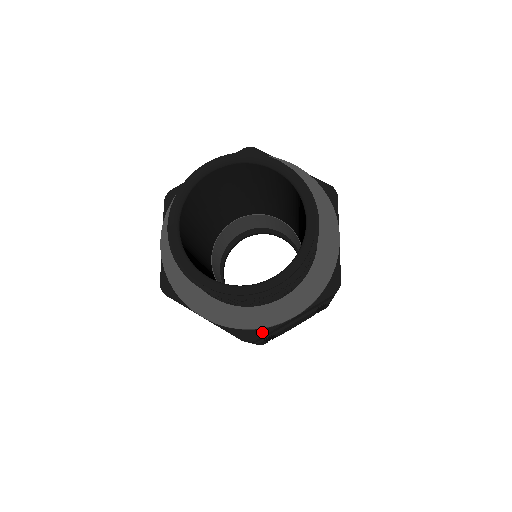
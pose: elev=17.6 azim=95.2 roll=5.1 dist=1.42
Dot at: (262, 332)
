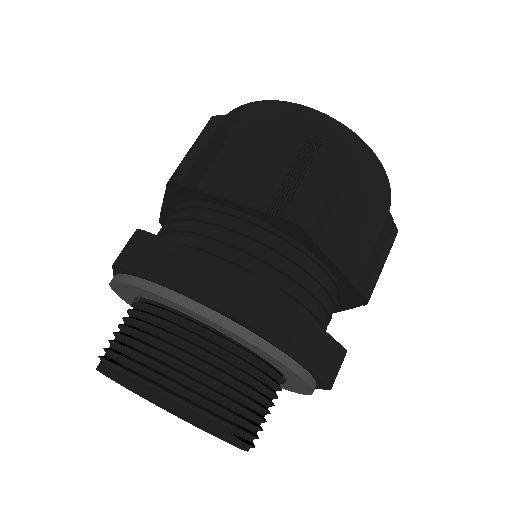
Dot at: occluded
